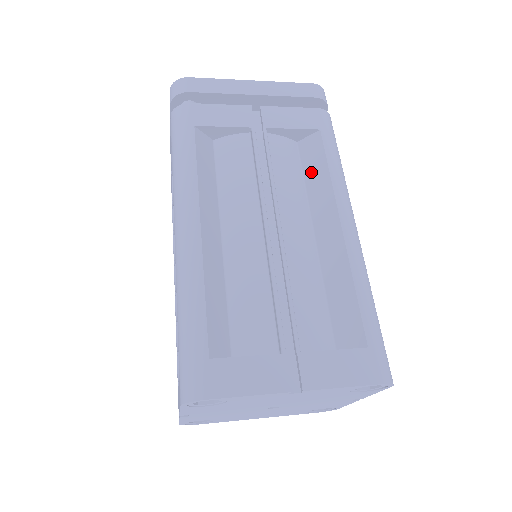
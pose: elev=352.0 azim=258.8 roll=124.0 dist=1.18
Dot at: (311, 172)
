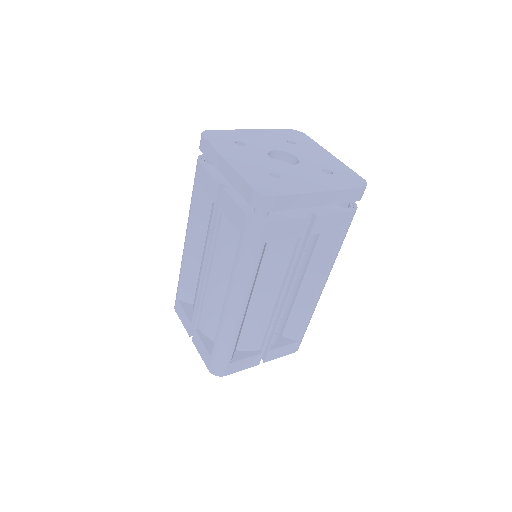
Dot at: (321, 251)
